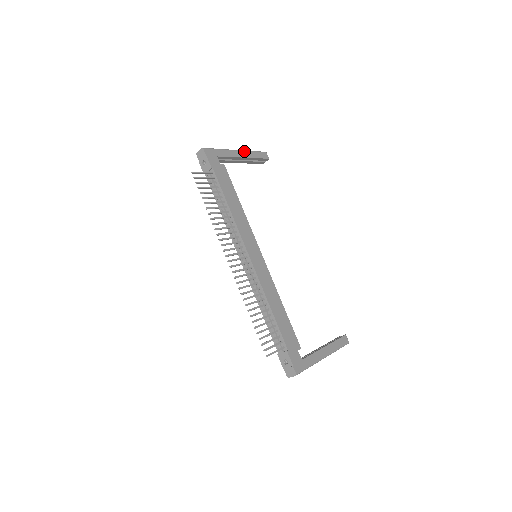
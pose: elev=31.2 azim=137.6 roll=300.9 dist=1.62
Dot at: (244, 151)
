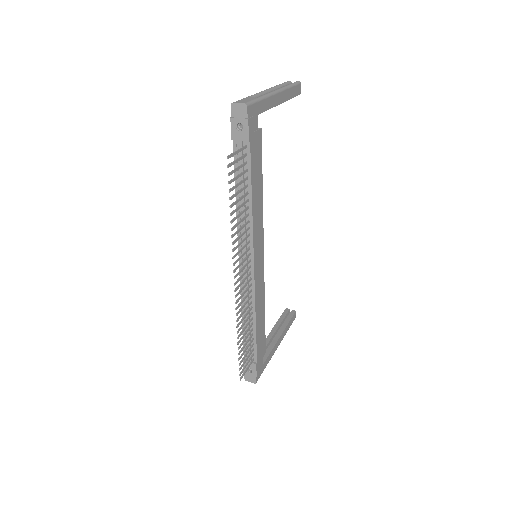
Dot at: (283, 91)
